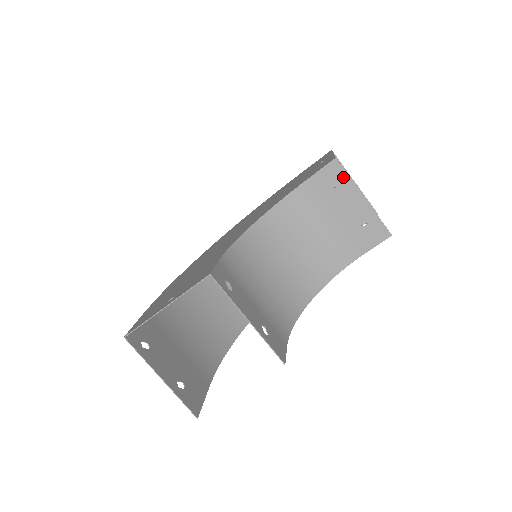
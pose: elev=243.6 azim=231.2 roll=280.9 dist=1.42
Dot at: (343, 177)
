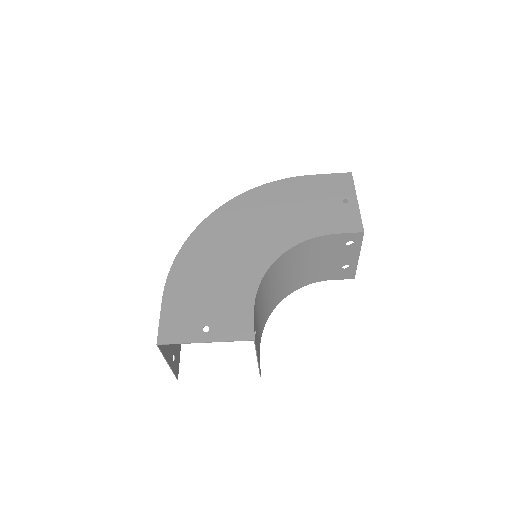
Dot at: (357, 243)
